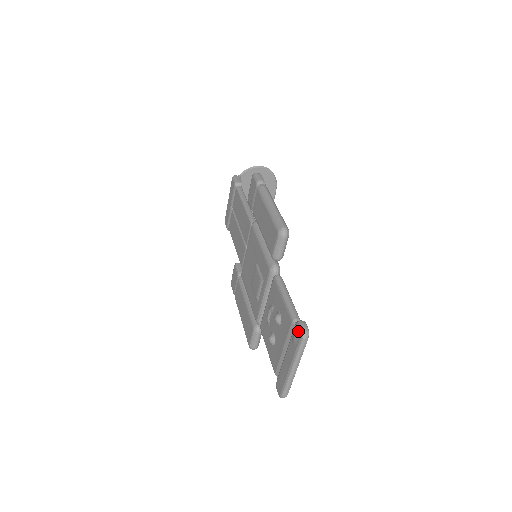
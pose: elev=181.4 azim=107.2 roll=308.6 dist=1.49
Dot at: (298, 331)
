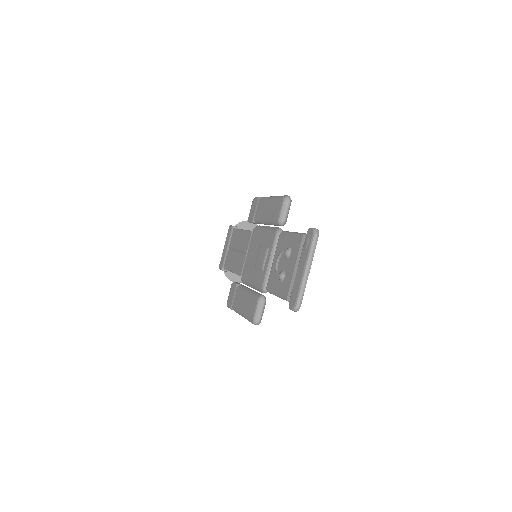
Dot at: (310, 233)
